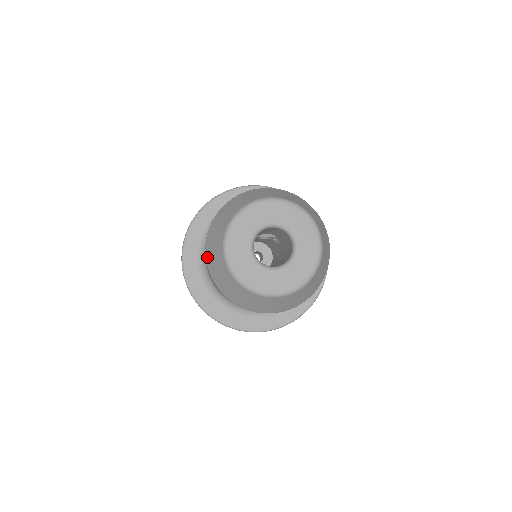
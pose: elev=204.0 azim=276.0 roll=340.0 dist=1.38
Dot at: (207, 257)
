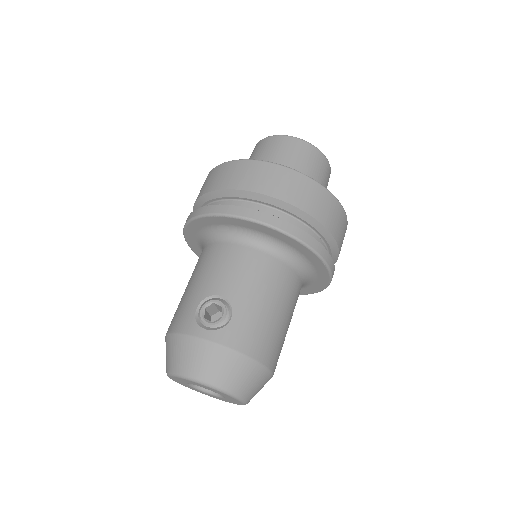
Dot at: occluded
